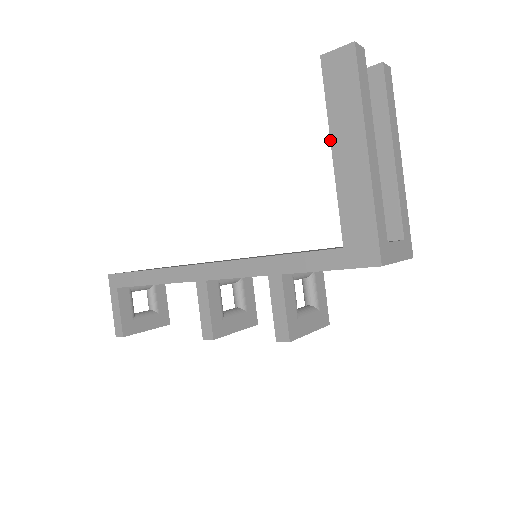
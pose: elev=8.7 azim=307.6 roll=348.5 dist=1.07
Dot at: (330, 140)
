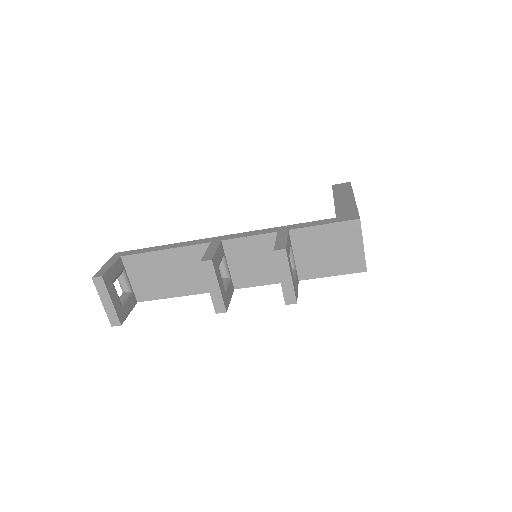
Dot at: occluded
